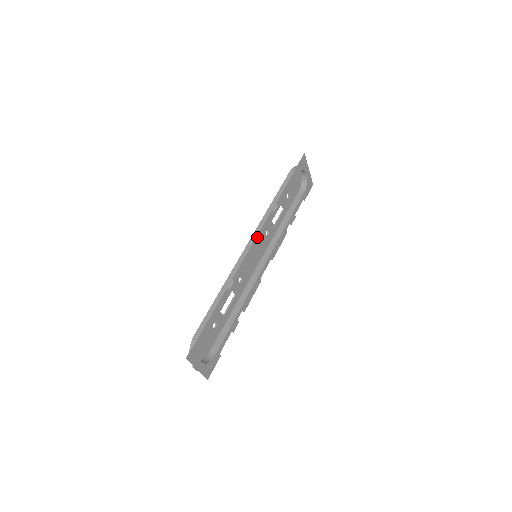
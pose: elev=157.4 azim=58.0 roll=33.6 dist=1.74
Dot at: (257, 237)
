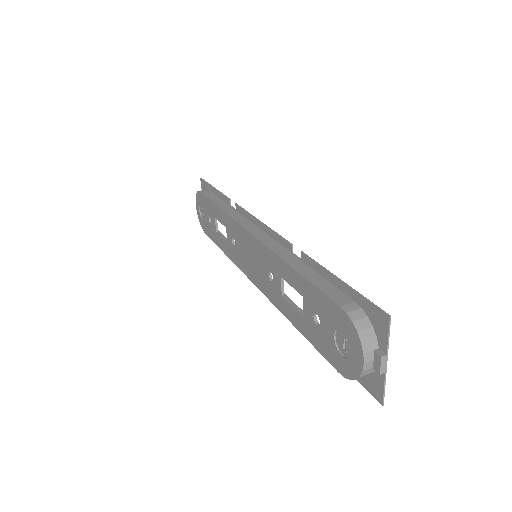
Dot at: (255, 220)
